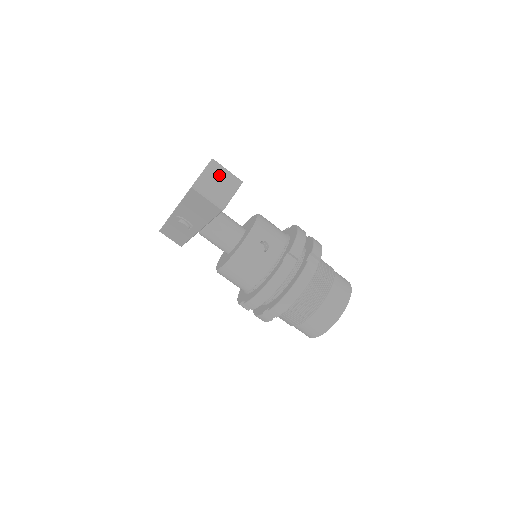
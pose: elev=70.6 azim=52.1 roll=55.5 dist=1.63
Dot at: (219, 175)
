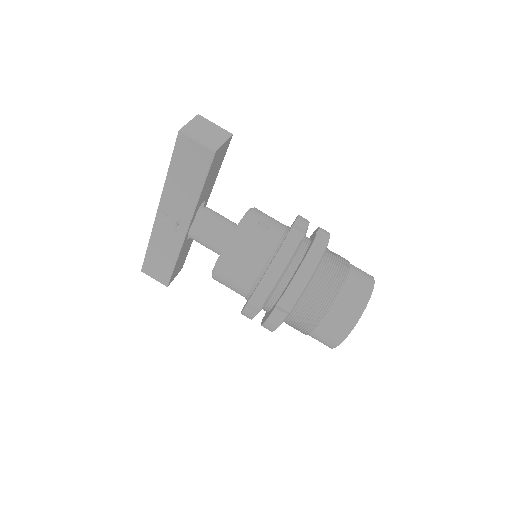
Dot at: (207, 126)
